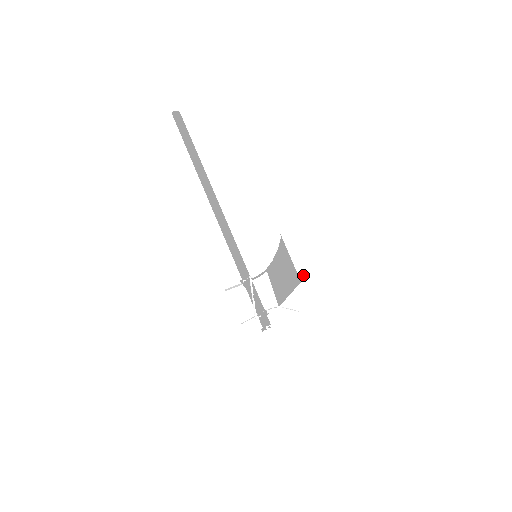
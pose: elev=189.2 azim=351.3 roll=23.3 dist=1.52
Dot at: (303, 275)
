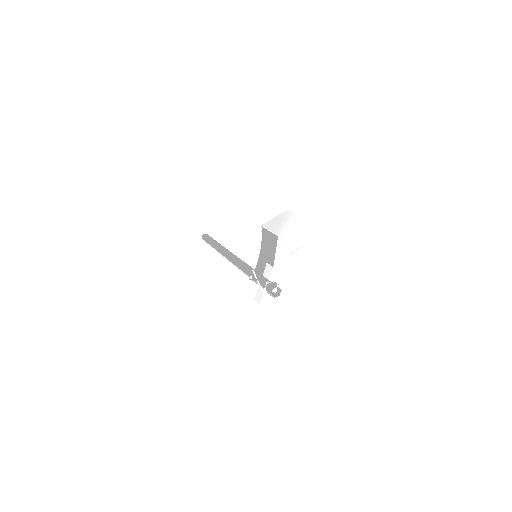
Dot at: (278, 231)
